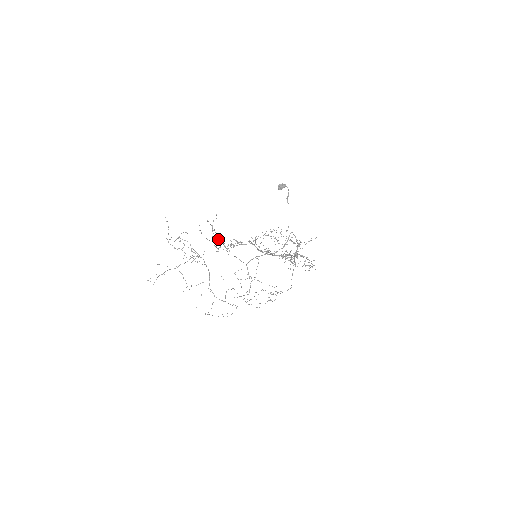
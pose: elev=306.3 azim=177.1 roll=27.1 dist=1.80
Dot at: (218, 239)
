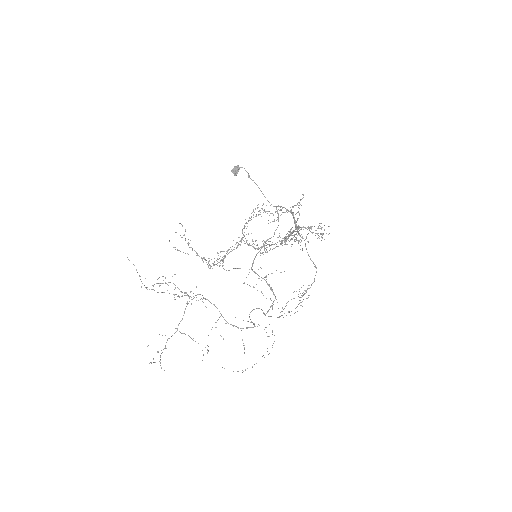
Dot at: (202, 260)
